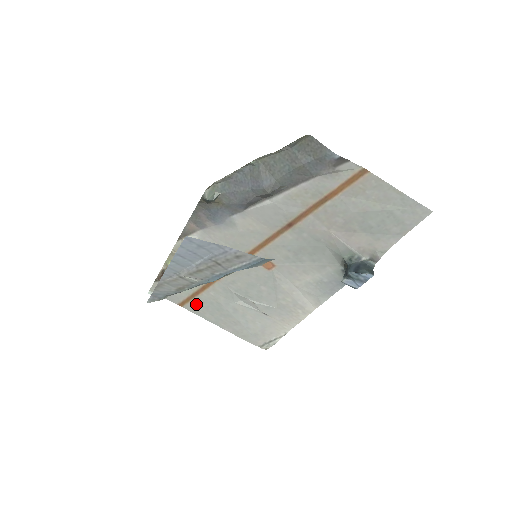
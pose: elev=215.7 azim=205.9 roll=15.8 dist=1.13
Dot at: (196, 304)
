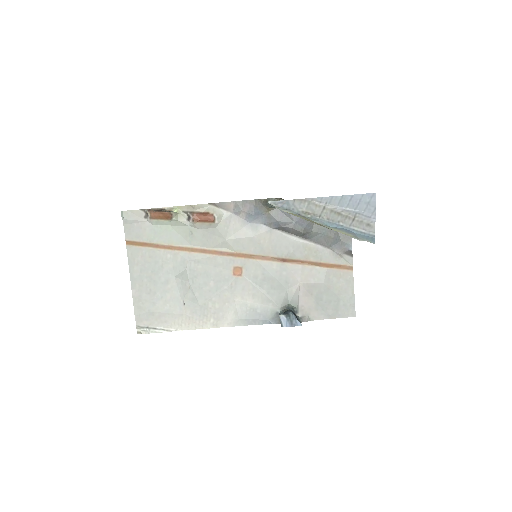
Dot at: (142, 253)
